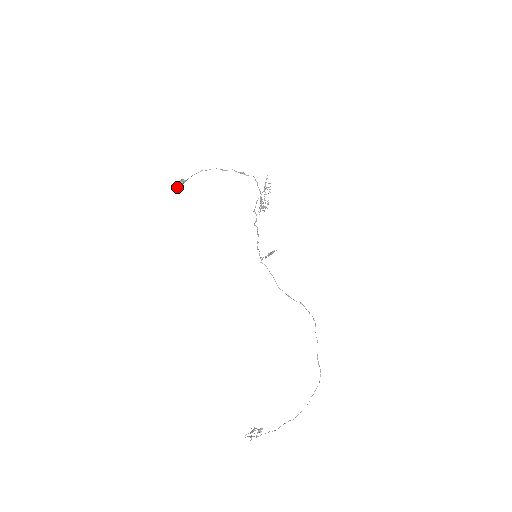
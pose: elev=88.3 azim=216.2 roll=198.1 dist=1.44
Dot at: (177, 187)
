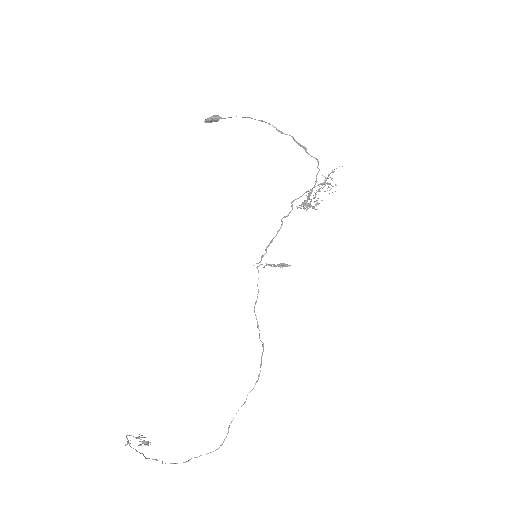
Dot at: (206, 121)
